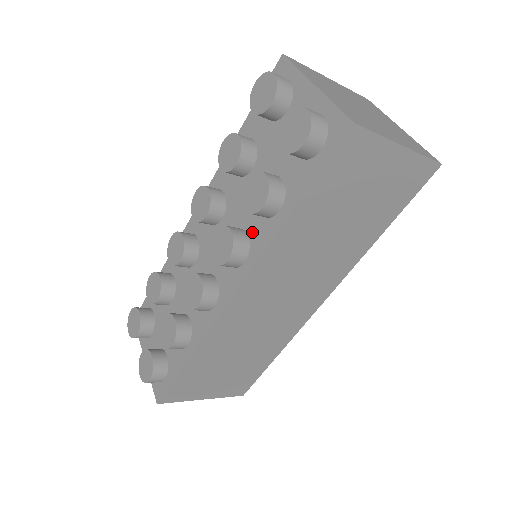
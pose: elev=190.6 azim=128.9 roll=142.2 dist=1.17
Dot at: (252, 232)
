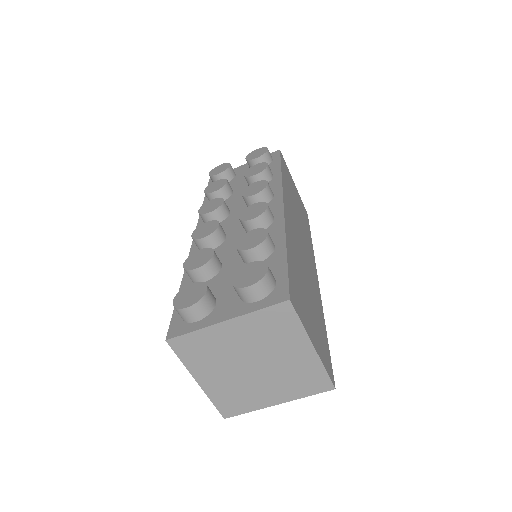
Dot at: occluded
